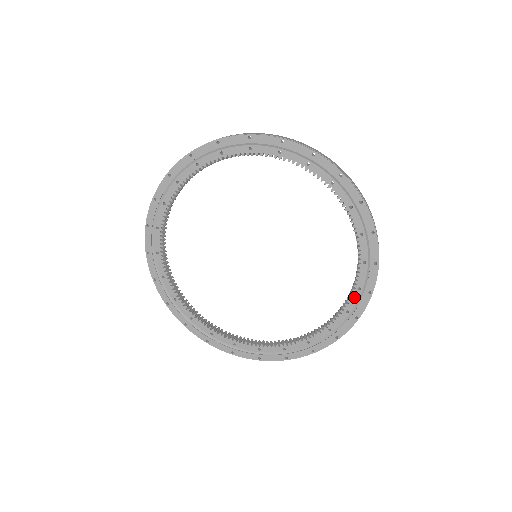
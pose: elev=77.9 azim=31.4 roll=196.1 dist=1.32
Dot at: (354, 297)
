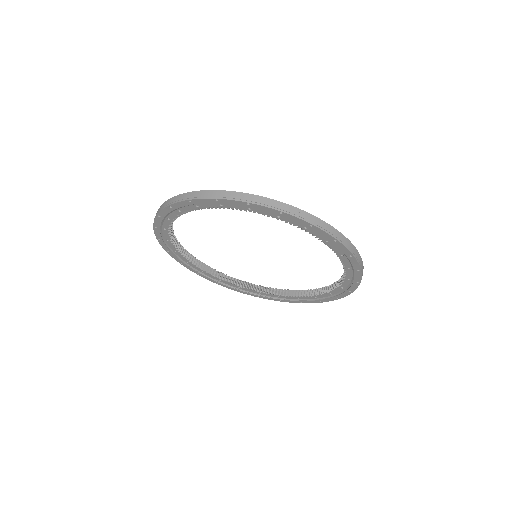
Dot at: (344, 260)
